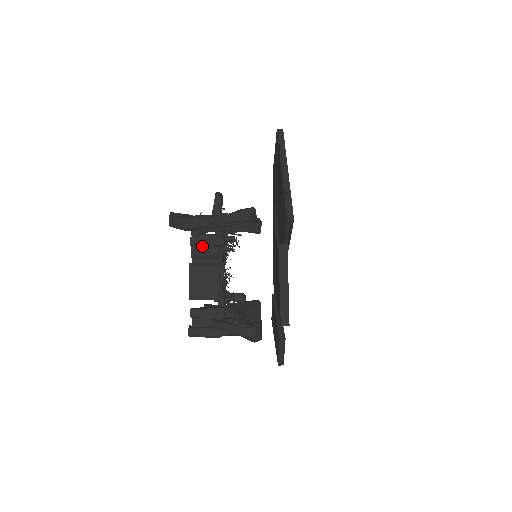
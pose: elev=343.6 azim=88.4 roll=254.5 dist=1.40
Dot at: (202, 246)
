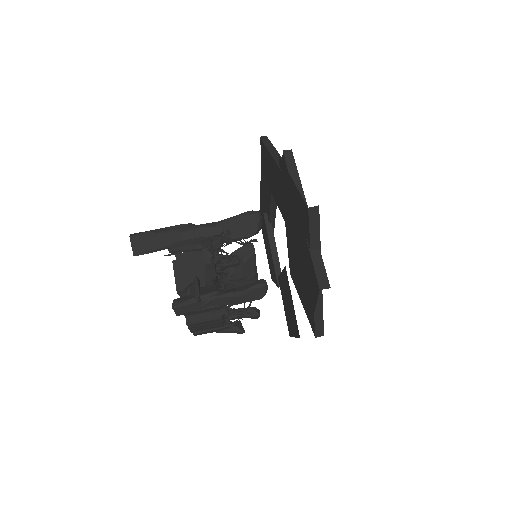
Dot at: occluded
